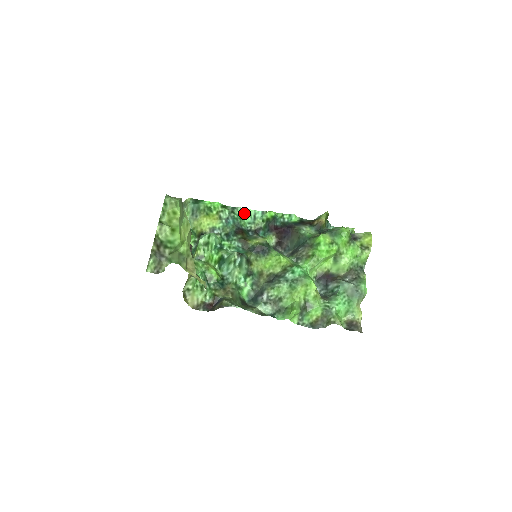
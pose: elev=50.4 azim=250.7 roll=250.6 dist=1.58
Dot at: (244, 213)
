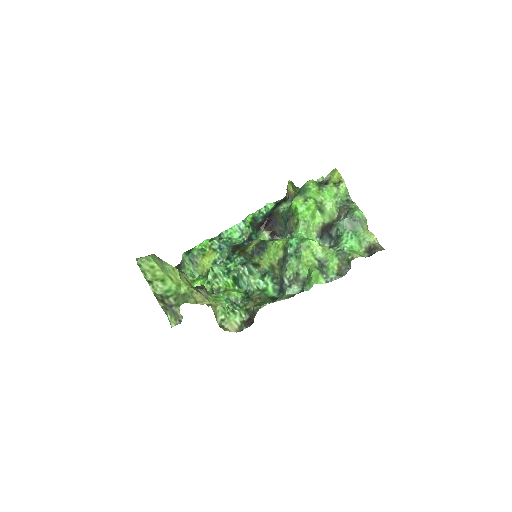
Dot at: (230, 233)
